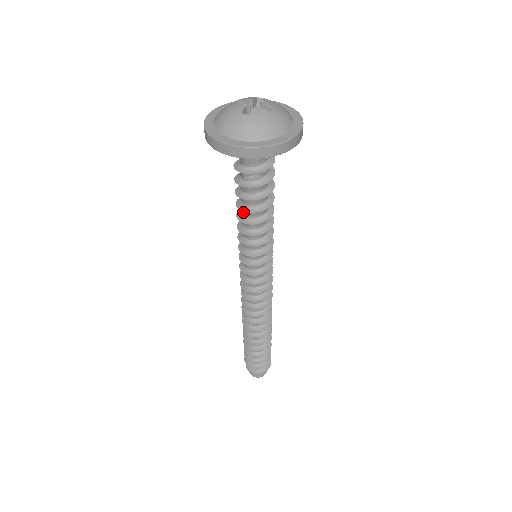
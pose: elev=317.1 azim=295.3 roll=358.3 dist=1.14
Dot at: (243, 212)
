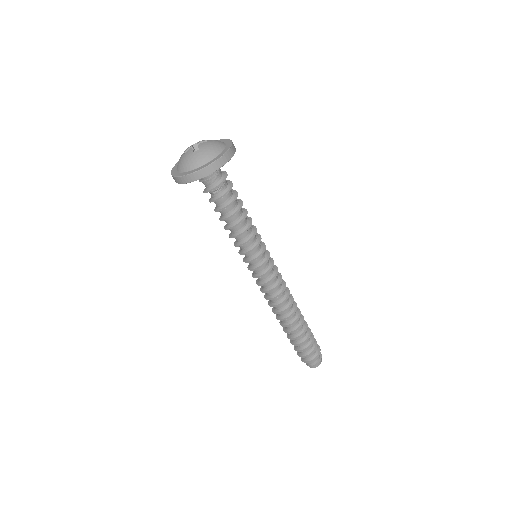
Dot at: occluded
